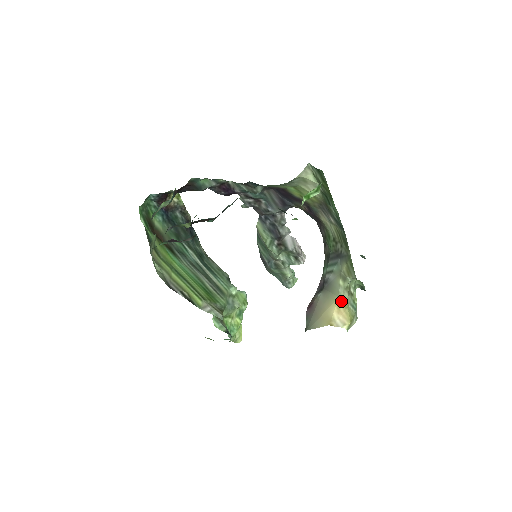
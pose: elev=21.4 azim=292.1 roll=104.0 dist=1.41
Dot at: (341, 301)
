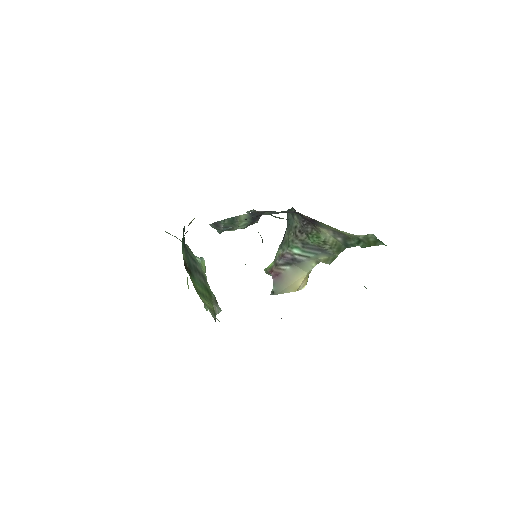
Dot at: (308, 274)
